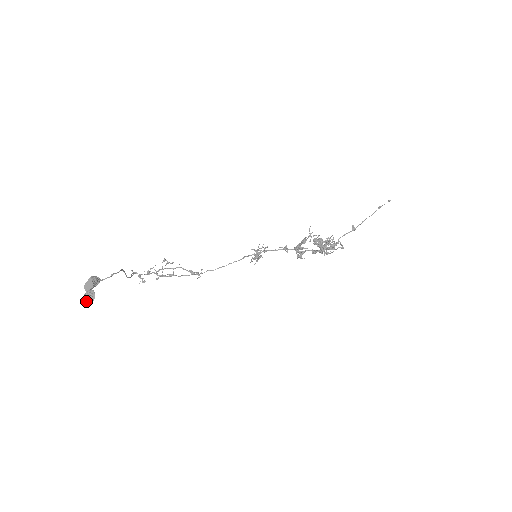
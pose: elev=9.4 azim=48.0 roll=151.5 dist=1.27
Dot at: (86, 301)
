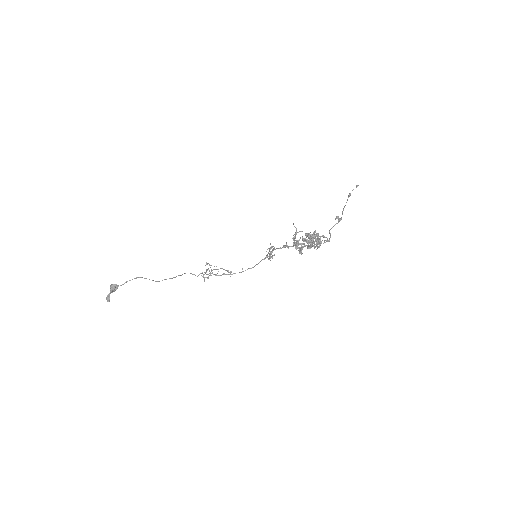
Dot at: (107, 301)
